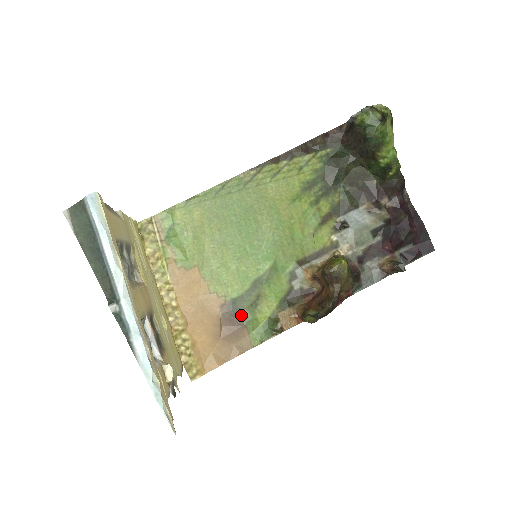
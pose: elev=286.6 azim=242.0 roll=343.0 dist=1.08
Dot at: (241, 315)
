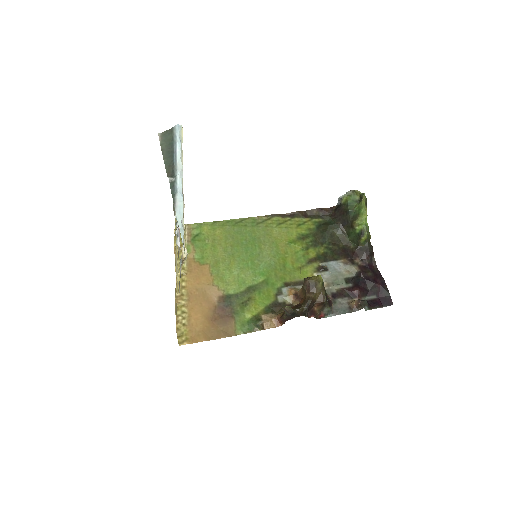
Dot at: (233, 308)
